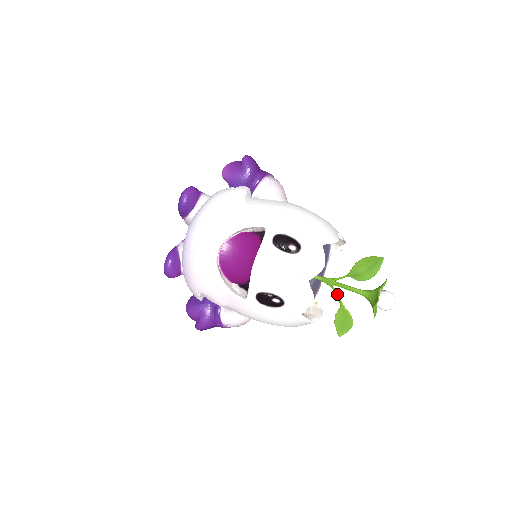
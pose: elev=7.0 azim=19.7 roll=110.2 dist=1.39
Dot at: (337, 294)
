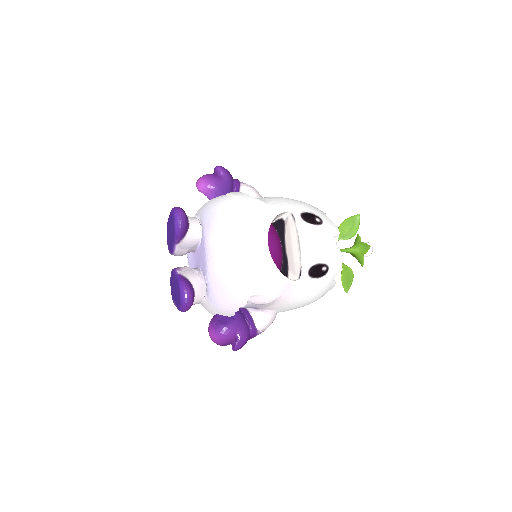
Dot at: occluded
